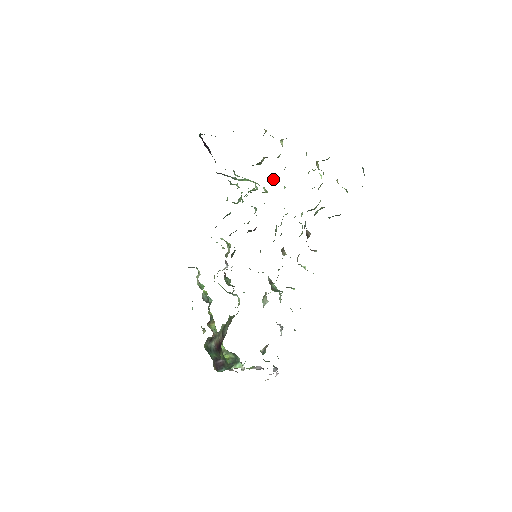
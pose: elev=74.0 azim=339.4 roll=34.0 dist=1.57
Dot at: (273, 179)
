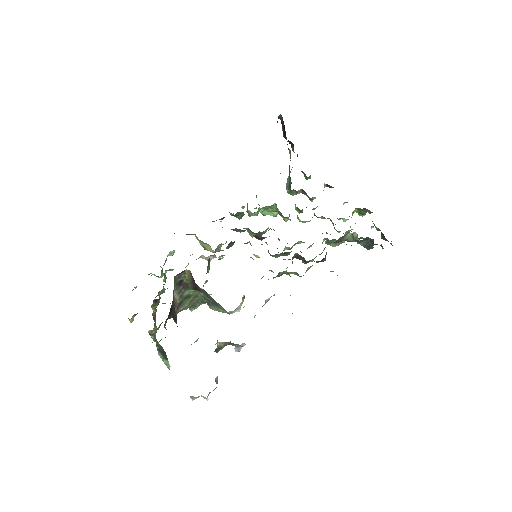
Dot at: (301, 210)
